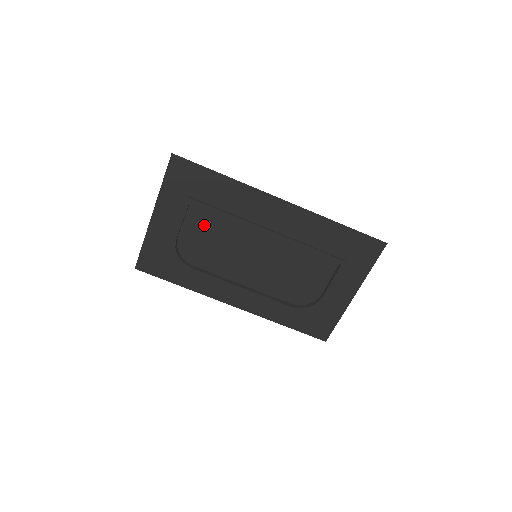
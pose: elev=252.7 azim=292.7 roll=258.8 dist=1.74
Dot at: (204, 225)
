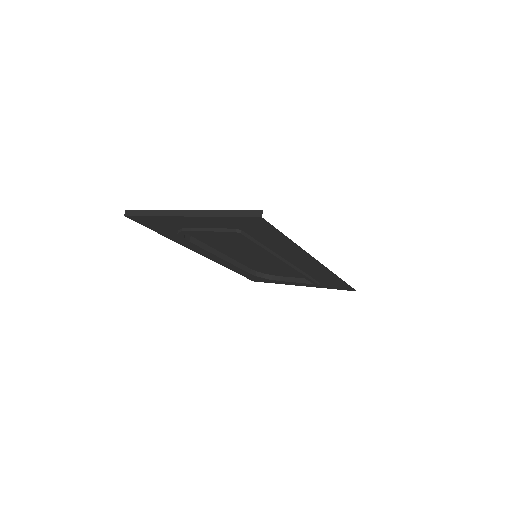
Dot at: (232, 235)
